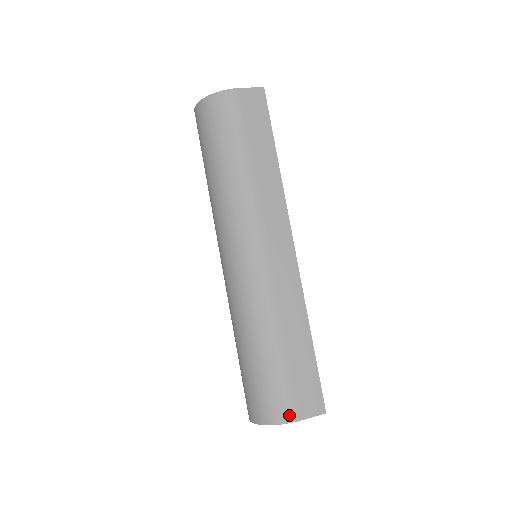
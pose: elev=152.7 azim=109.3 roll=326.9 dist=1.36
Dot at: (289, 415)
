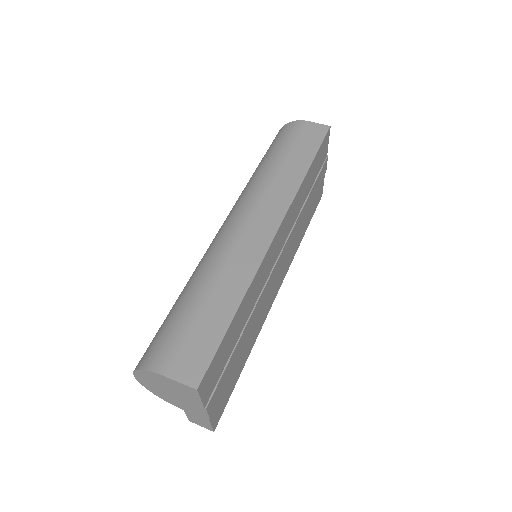
Dot at: (159, 364)
